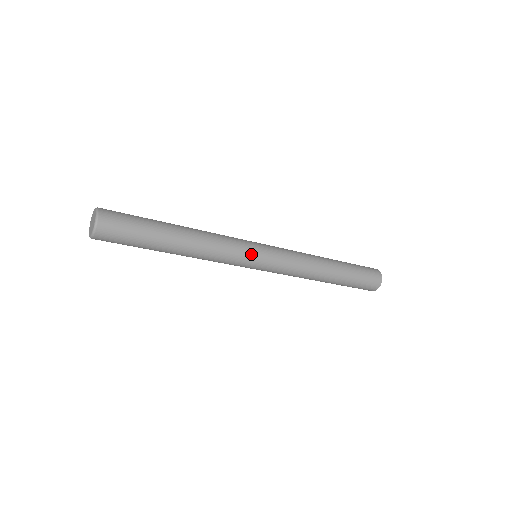
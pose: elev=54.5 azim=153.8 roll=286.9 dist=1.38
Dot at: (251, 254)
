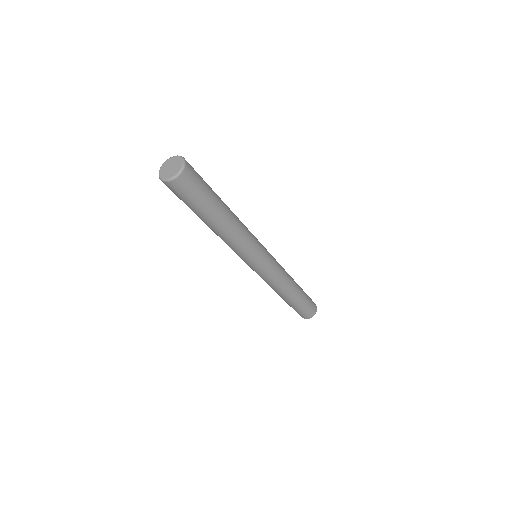
Dot at: (260, 254)
